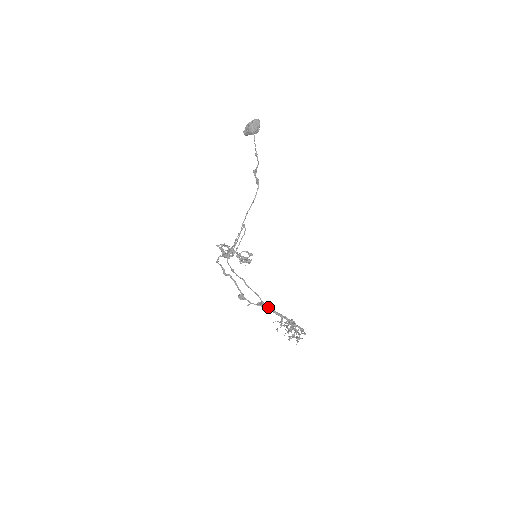
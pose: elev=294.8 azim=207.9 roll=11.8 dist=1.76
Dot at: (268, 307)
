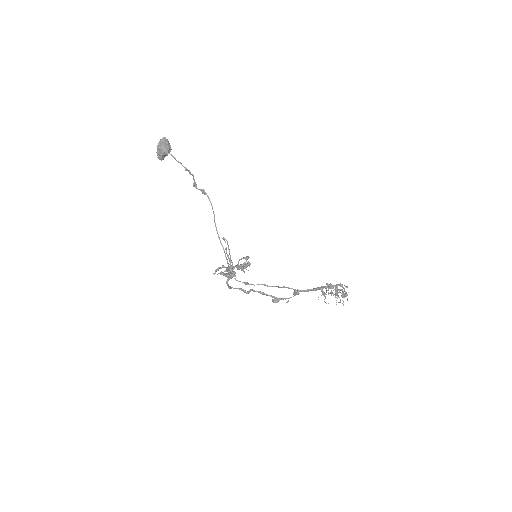
Dot at: (304, 290)
